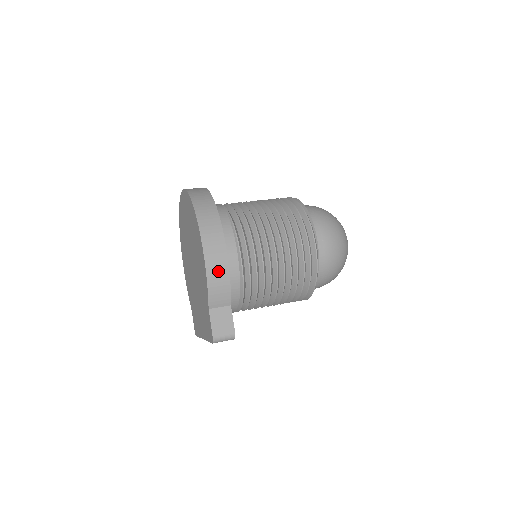
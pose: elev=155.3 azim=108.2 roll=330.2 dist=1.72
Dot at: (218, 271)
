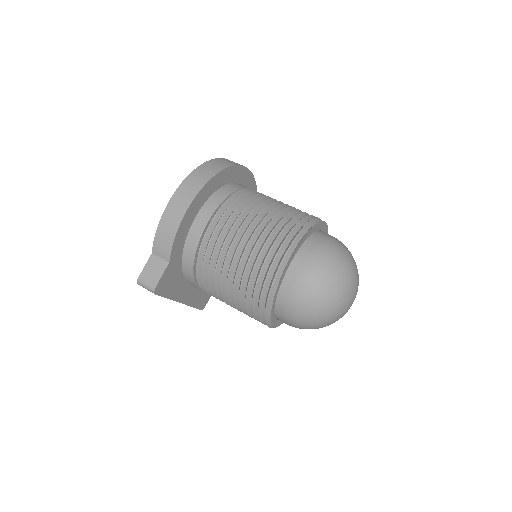
Dot at: (170, 222)
